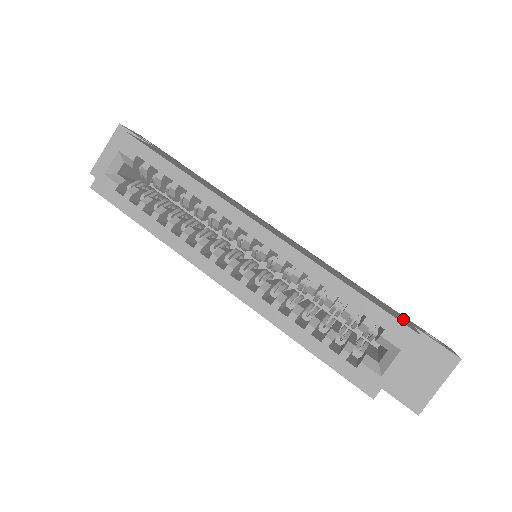
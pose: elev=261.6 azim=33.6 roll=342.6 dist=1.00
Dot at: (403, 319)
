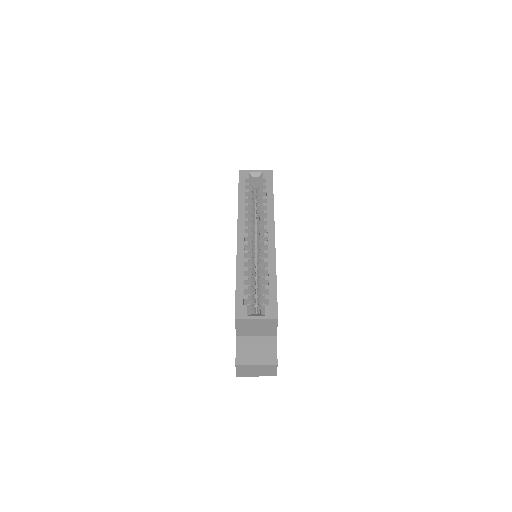
Dot at: occluded
